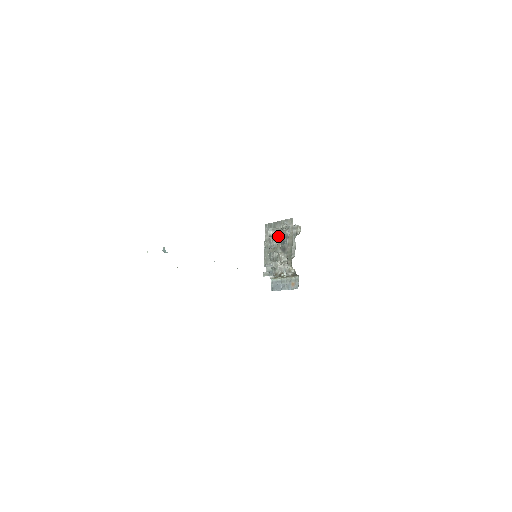
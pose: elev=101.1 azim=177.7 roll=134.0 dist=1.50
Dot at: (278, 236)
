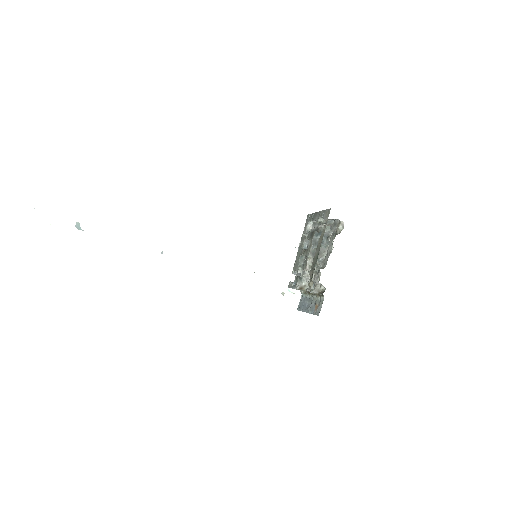
Dot at: (312, 233)
